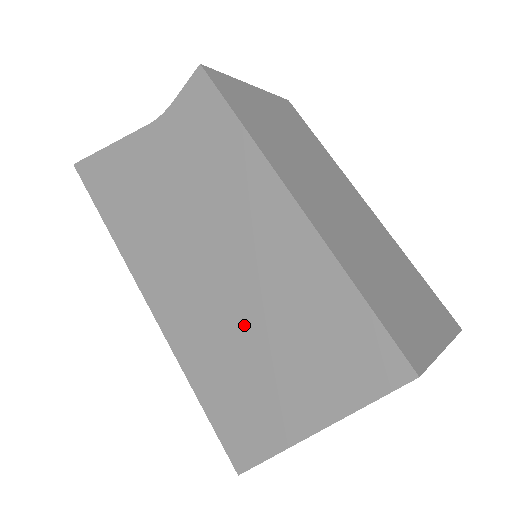
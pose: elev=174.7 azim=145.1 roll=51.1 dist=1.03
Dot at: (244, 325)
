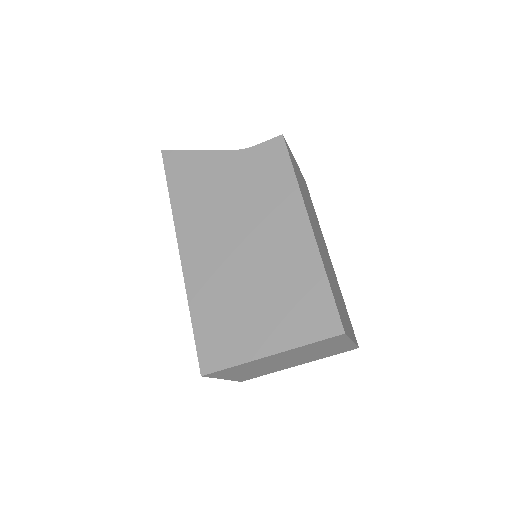
Dot at: (248, 282)
